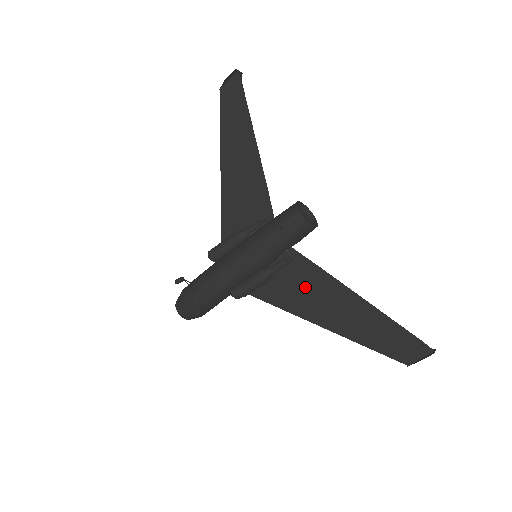
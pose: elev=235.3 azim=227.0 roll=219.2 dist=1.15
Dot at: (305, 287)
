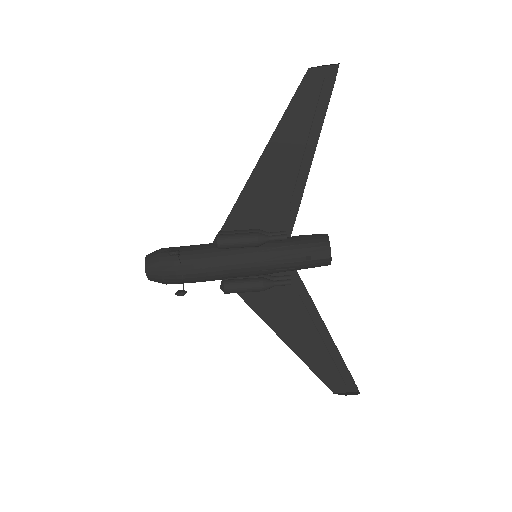
Dot at: (286, 303)
